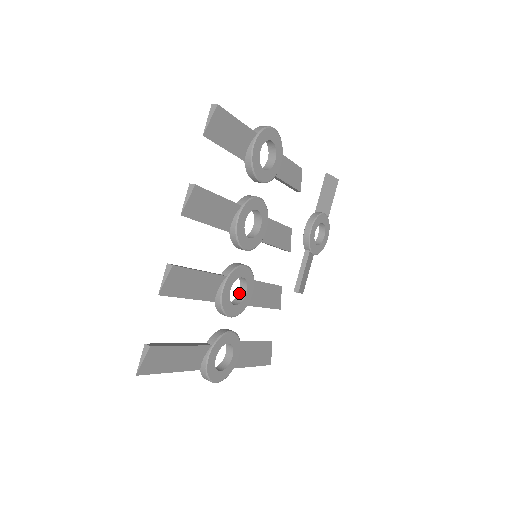
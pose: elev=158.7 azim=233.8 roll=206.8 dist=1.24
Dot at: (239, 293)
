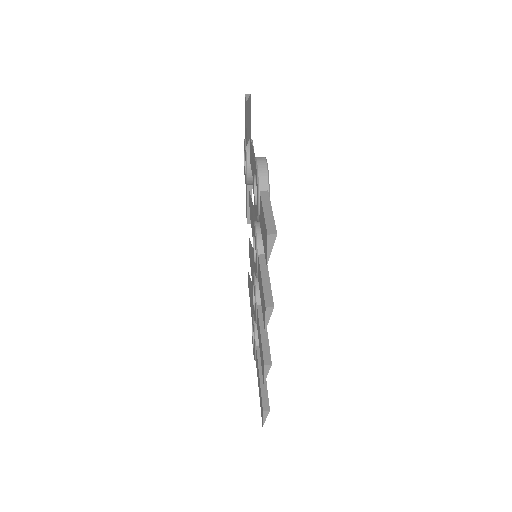
Dot at: occluded
